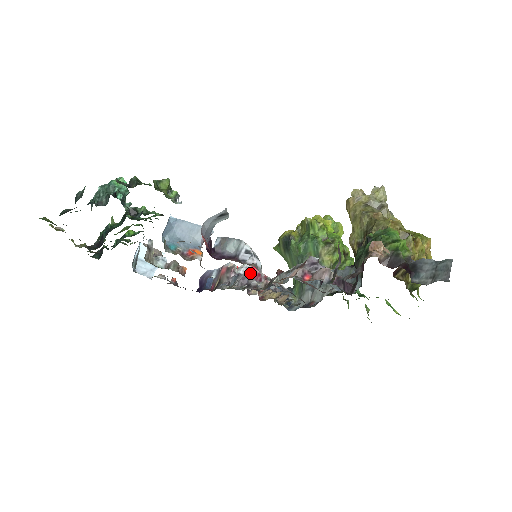
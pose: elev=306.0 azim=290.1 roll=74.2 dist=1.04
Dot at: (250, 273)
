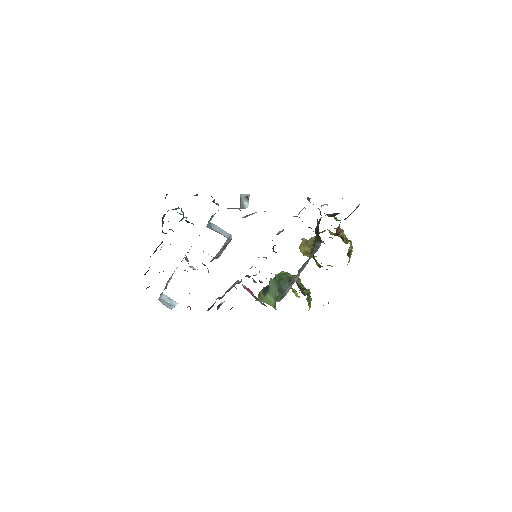
Dot at: (247, 290)
